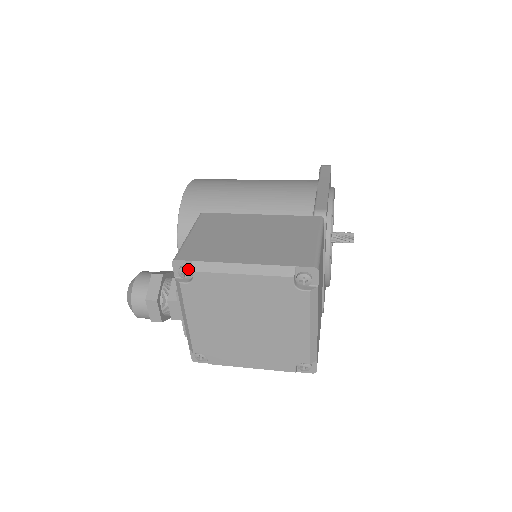
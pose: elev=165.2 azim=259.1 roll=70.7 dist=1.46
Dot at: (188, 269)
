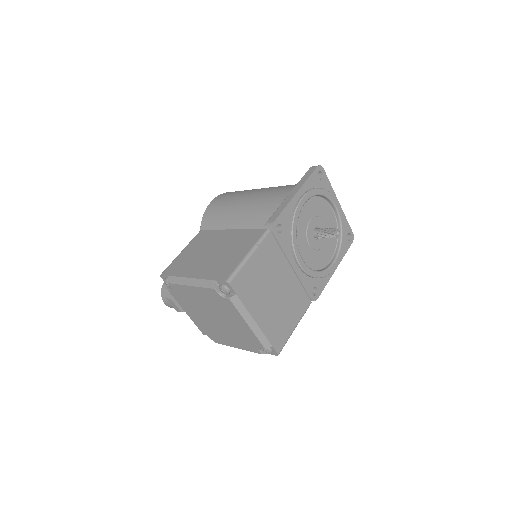
Dot at: (168, 281)
